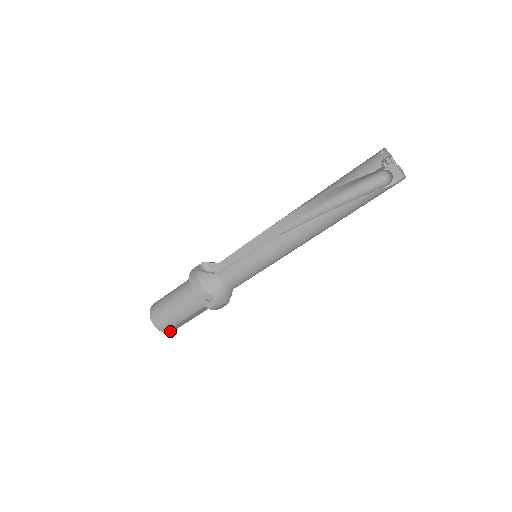
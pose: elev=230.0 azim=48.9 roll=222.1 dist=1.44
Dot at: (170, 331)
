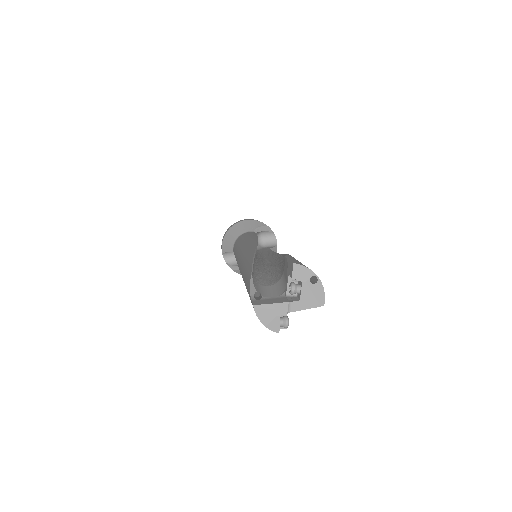
Dot at: occluded
